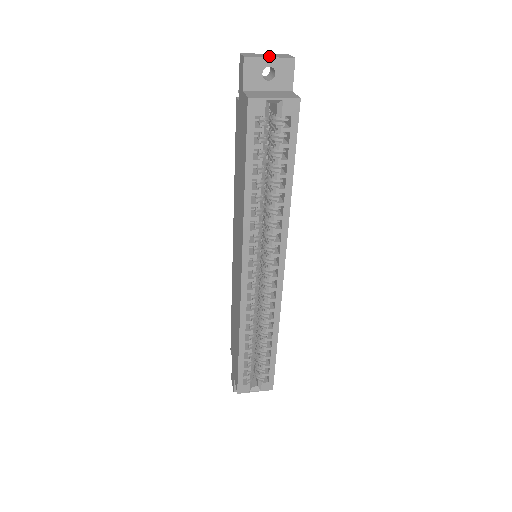
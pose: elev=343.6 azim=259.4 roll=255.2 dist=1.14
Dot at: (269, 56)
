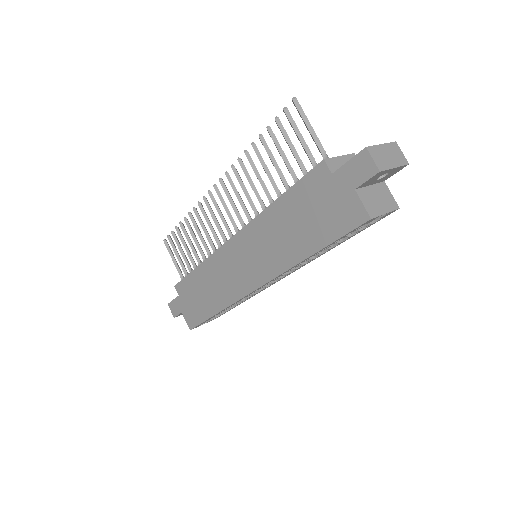
Dot at: (393, 162)
